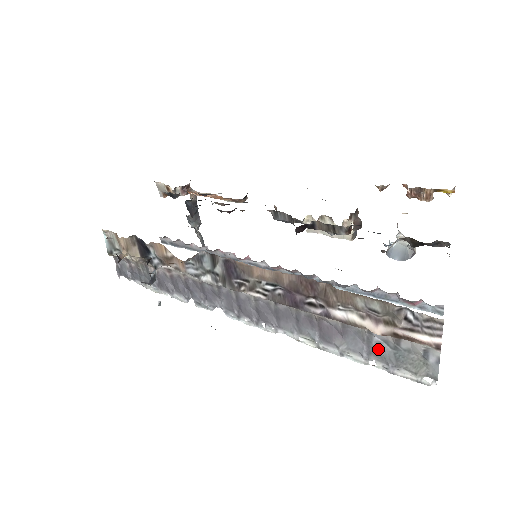
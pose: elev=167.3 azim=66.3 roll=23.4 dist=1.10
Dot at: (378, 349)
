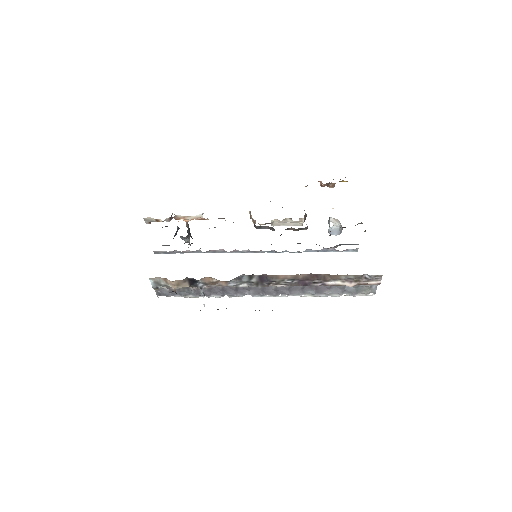
Dot at: (348, 290)
